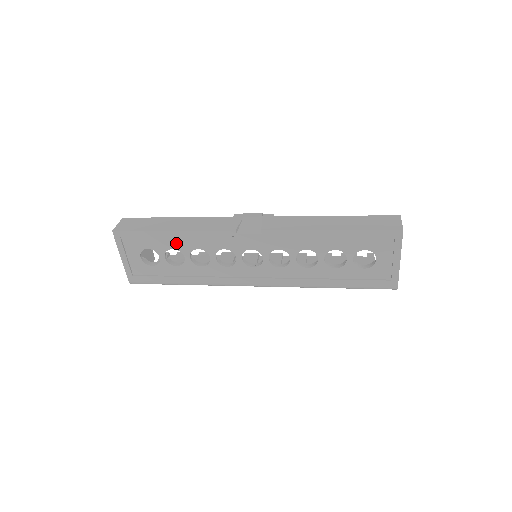
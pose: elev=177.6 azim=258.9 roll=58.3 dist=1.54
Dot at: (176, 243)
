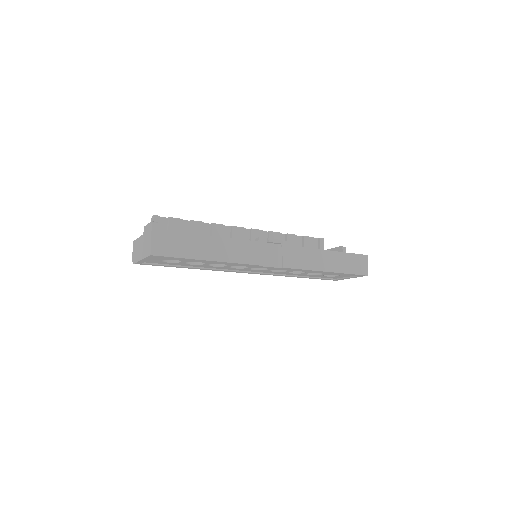
Dot at: occluded
